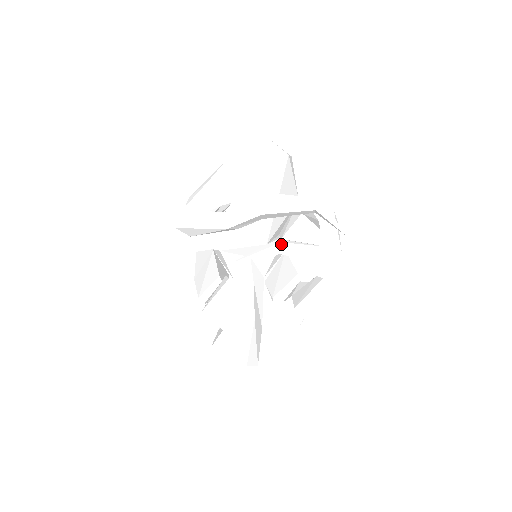
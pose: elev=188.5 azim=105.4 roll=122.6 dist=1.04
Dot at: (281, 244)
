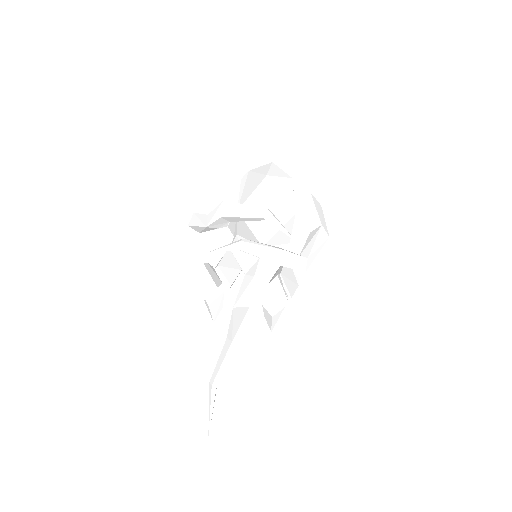
Dot at: (241, 242)
